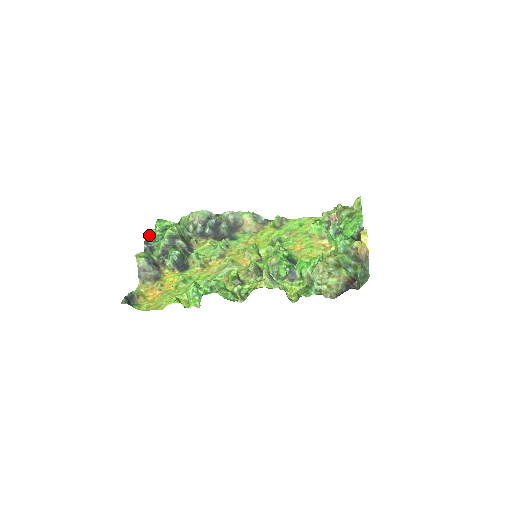
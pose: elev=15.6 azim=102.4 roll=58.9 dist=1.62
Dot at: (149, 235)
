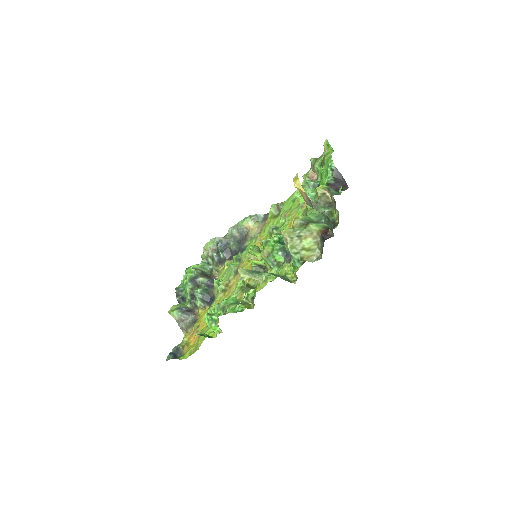
Dot at: (179, 287)
